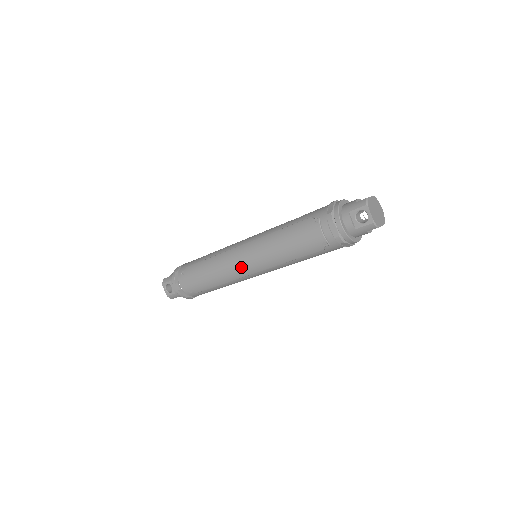
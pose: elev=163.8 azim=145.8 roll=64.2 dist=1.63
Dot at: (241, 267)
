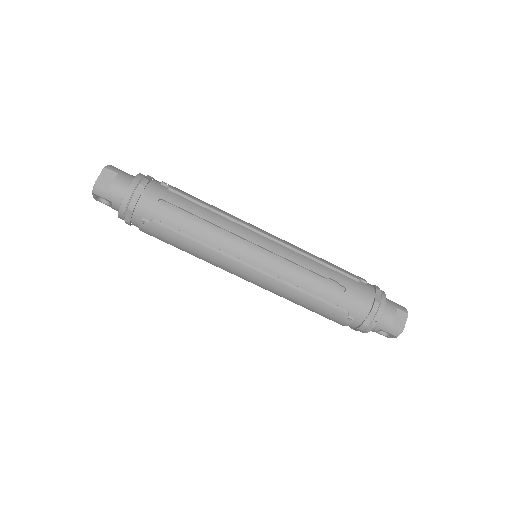
Dot at: occluded
